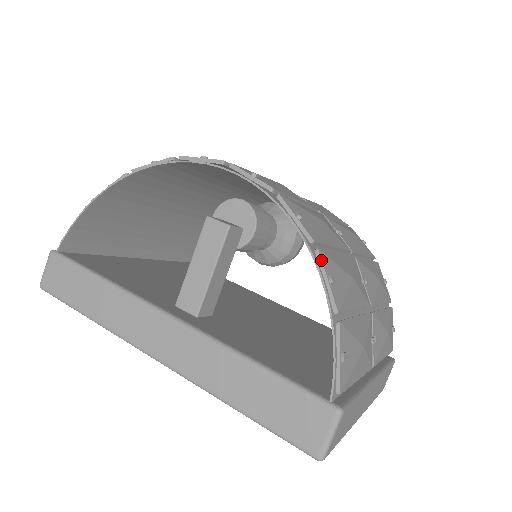
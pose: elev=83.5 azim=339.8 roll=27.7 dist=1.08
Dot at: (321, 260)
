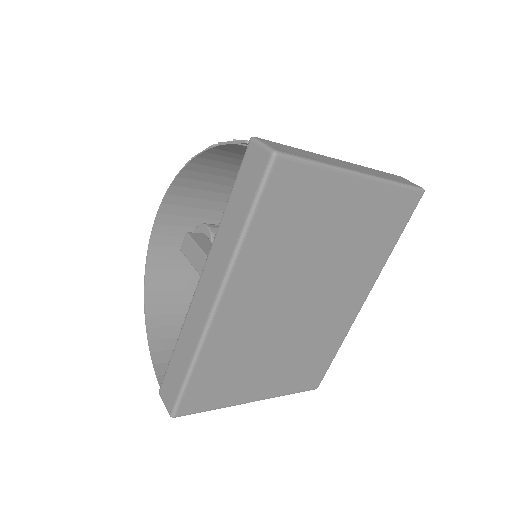
Dot at: (194, 157)
